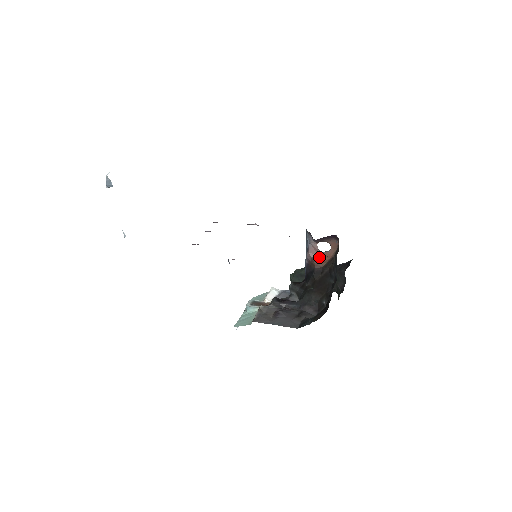
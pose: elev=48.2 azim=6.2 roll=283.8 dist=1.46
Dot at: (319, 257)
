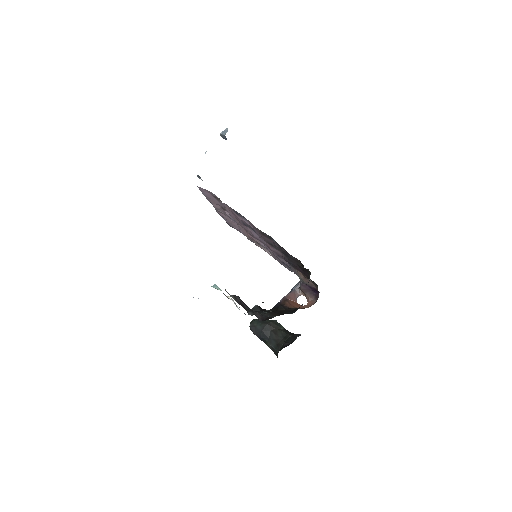
Dot at: (293, 302)
